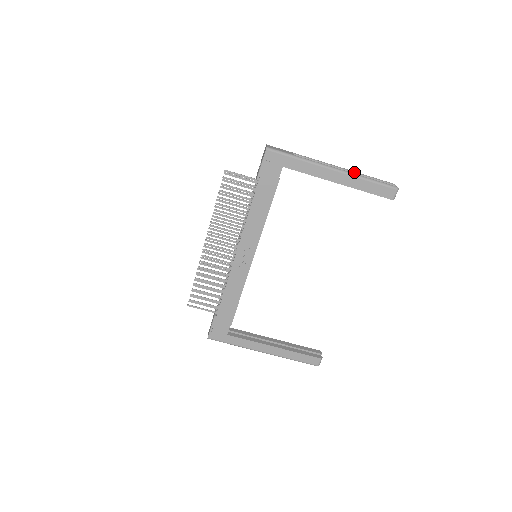
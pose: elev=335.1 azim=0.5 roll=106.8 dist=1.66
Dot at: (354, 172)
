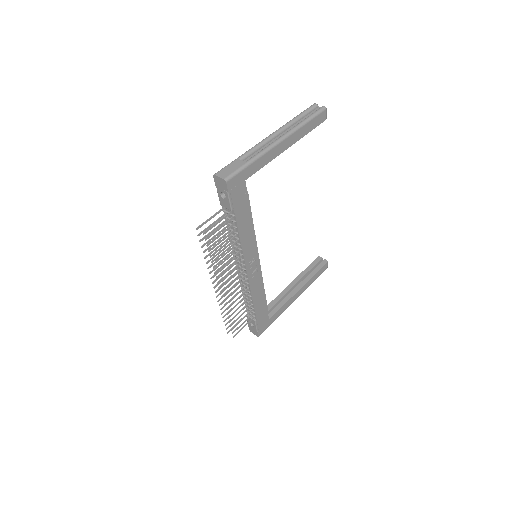
Dot at: (287, 125)
